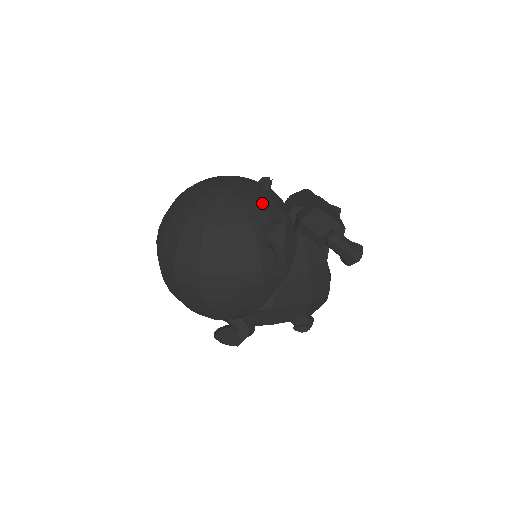
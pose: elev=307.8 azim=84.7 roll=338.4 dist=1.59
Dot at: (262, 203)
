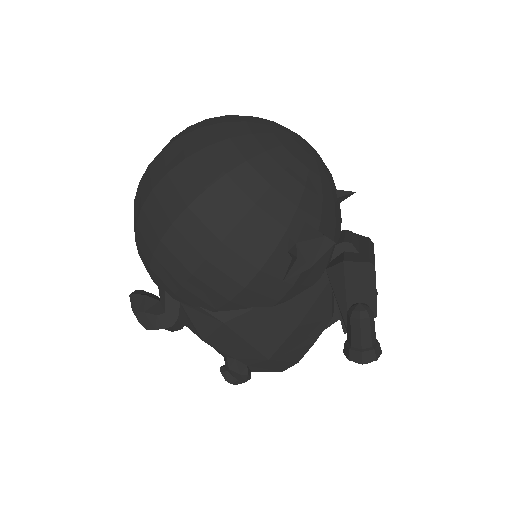
Dot at: (326, 203)
